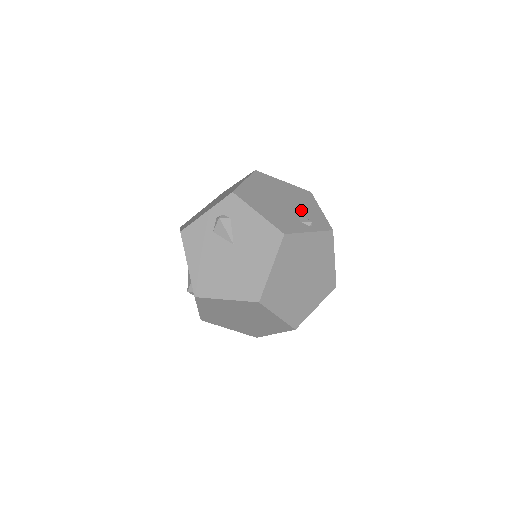
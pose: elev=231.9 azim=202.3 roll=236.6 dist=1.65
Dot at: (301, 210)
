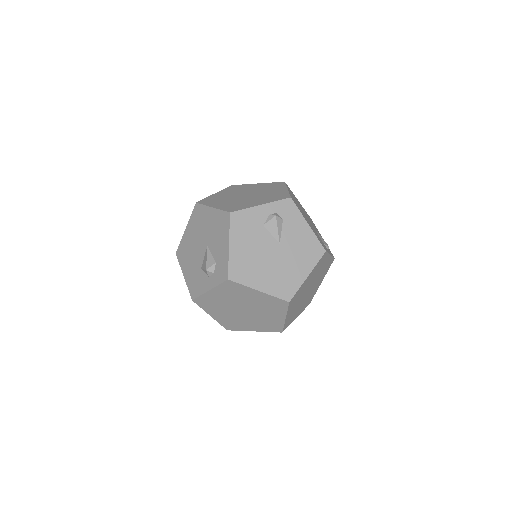
Dot at: occluded
